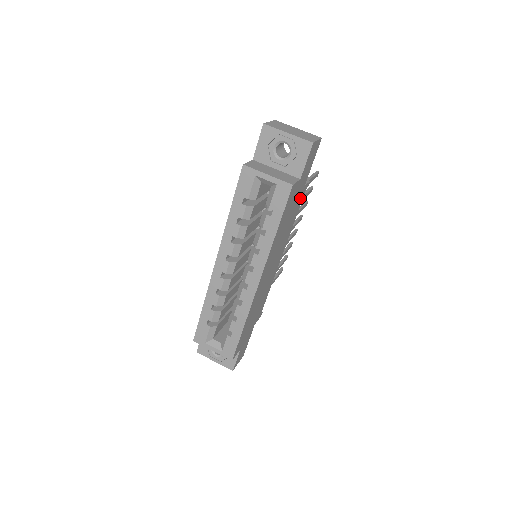
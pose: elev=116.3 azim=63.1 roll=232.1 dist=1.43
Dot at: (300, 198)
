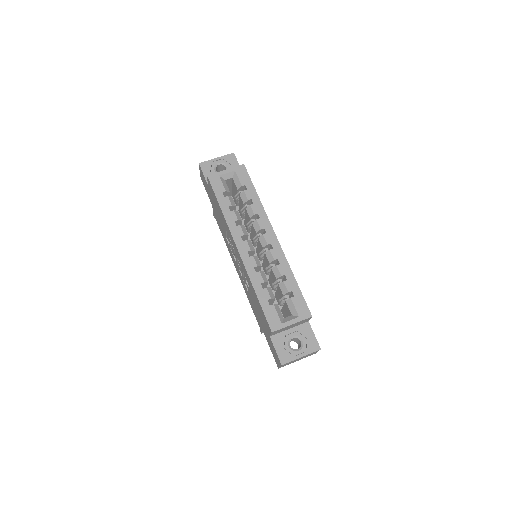
Dot at: occluded
